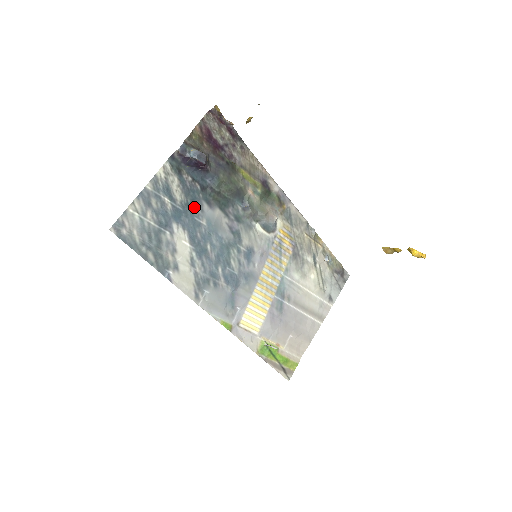
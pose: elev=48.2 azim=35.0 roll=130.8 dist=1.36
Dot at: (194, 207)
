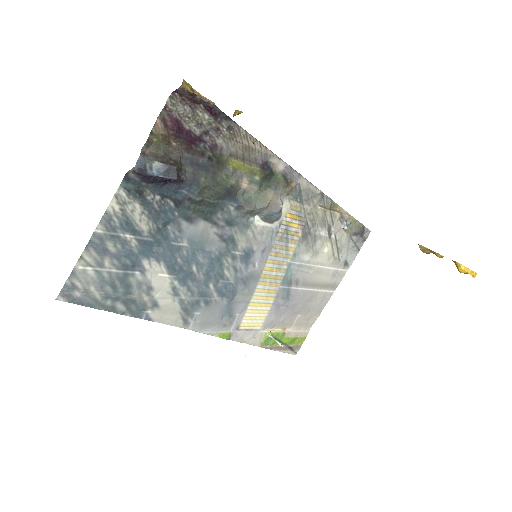
Dot at: (169, 230)
